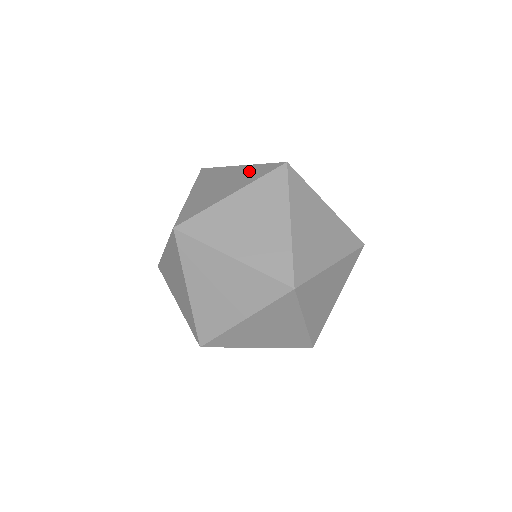
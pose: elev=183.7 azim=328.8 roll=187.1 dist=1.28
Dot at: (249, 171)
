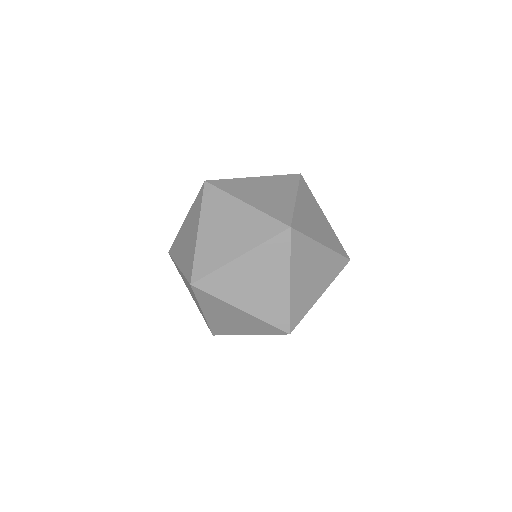
Dot at: occluded
